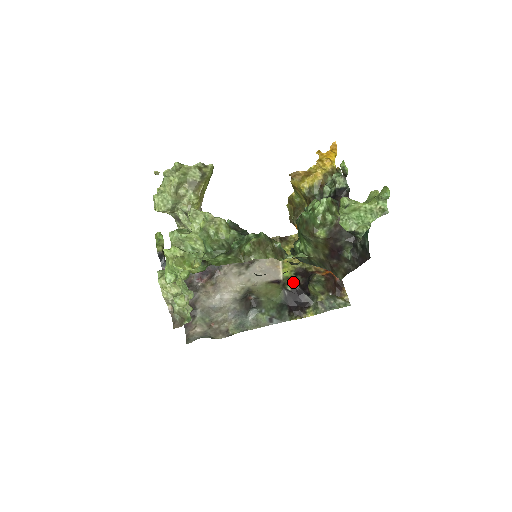
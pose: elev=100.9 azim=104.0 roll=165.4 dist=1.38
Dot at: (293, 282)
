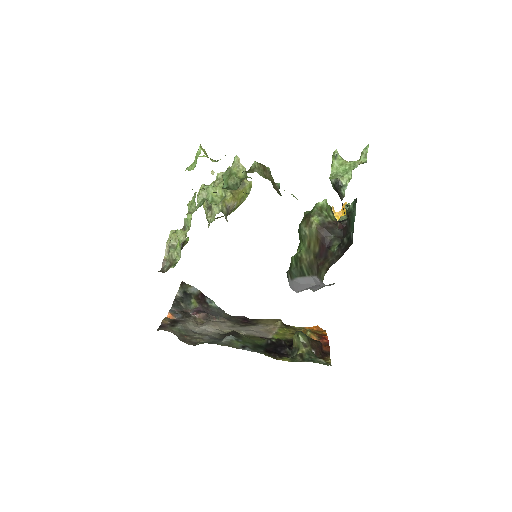
Dot at: occluded
